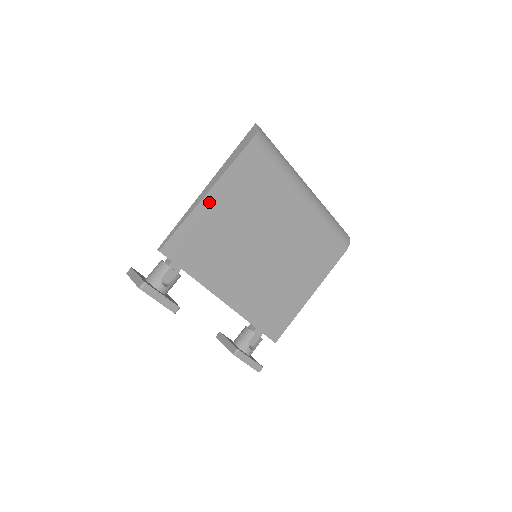
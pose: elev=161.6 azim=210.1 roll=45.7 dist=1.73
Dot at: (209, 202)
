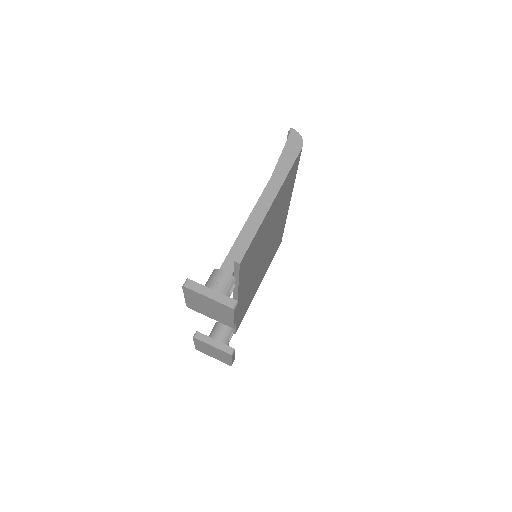
Dot at: (271, 209)
